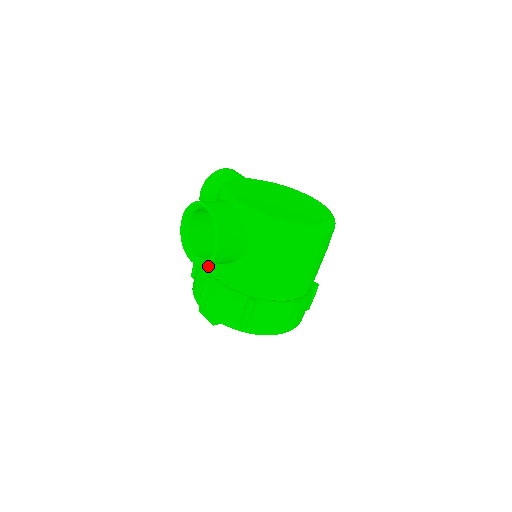
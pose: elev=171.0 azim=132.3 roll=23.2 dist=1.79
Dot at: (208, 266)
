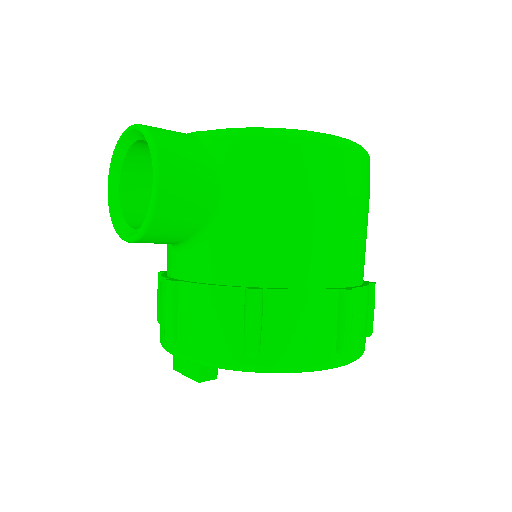
Dot at: (171, 271)
